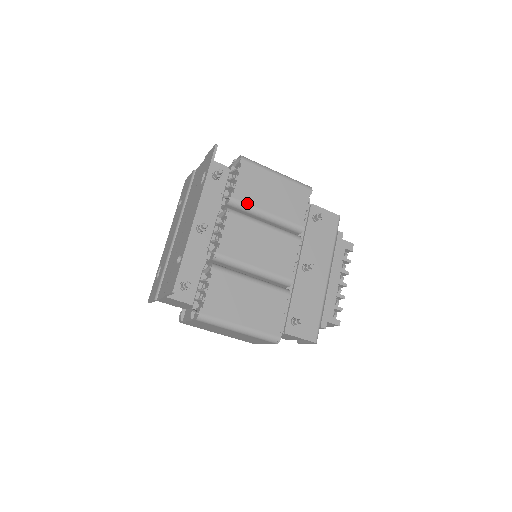
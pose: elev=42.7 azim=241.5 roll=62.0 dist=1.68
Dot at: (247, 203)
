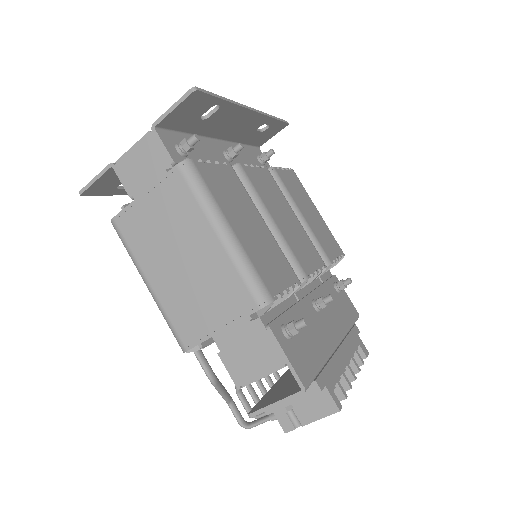
Dot at: (286, 187)
